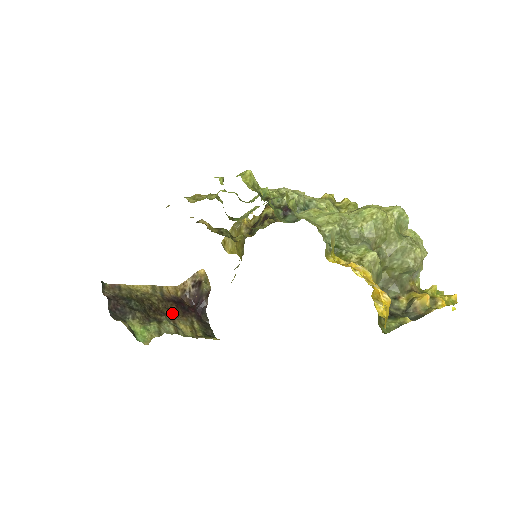
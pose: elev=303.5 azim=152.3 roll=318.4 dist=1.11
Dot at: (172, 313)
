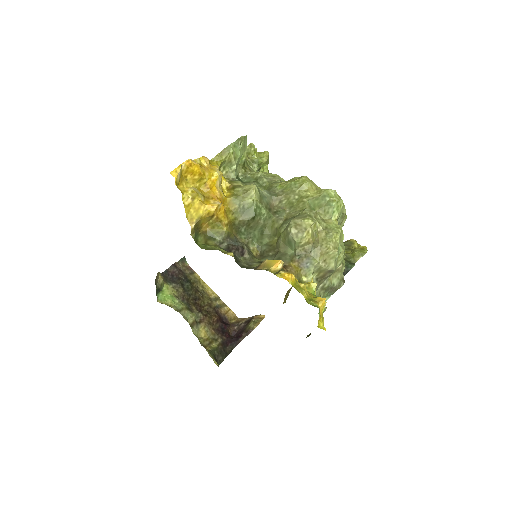
Dot at: (207, 318)
